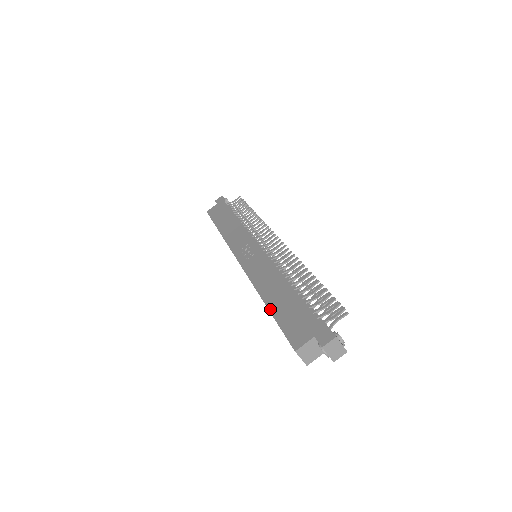
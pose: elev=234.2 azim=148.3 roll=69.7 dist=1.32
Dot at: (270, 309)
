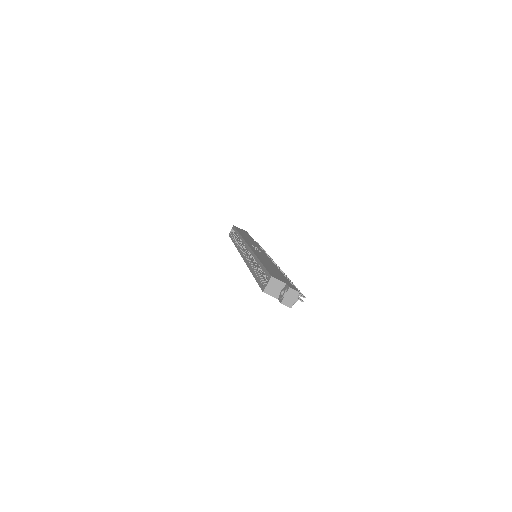
Dot at: (262, 263)
